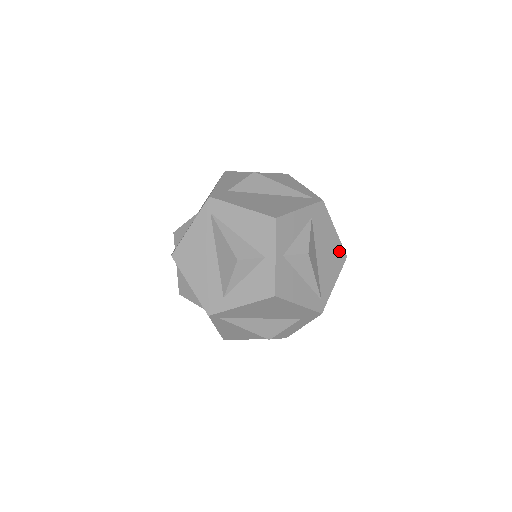
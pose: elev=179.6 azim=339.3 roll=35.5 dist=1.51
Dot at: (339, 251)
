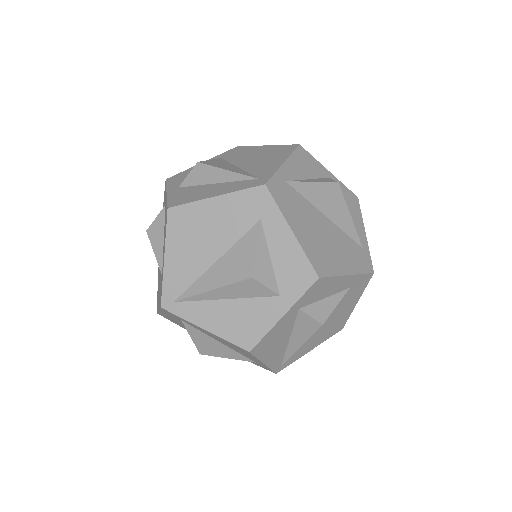
Dot at: (281, 149)
